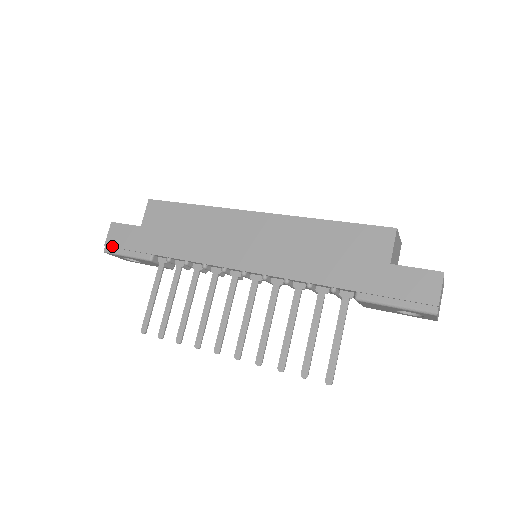
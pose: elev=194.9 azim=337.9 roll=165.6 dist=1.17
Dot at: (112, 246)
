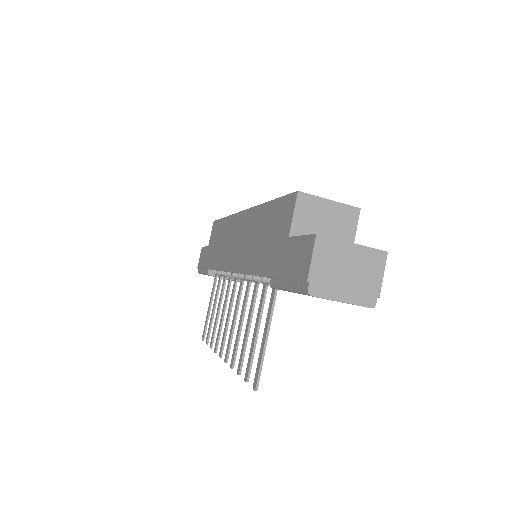
Dot at: (199, 267)
